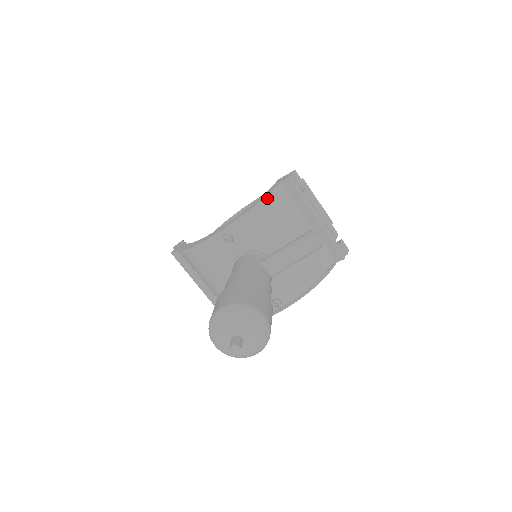
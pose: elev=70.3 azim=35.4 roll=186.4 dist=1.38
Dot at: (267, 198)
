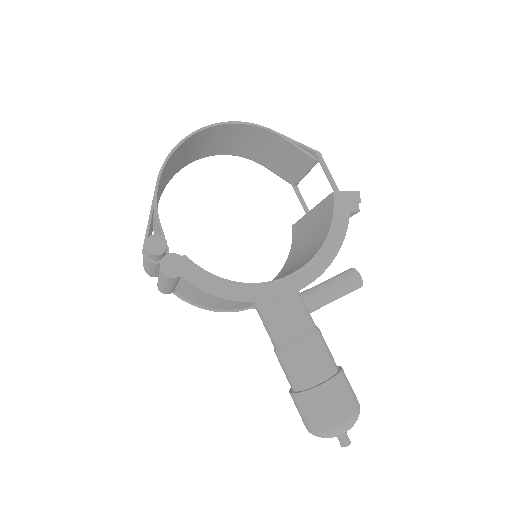
Dot at: (339, 241)
